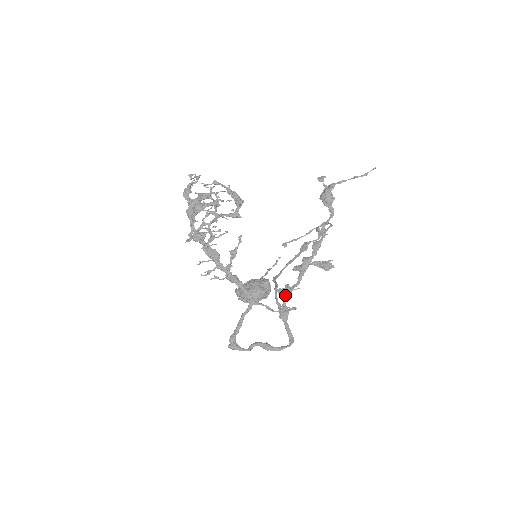
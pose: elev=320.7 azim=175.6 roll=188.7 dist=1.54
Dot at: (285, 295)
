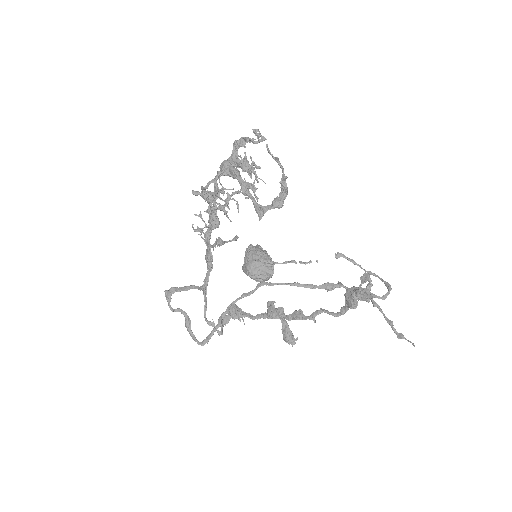
Dot at: (230, 314)
